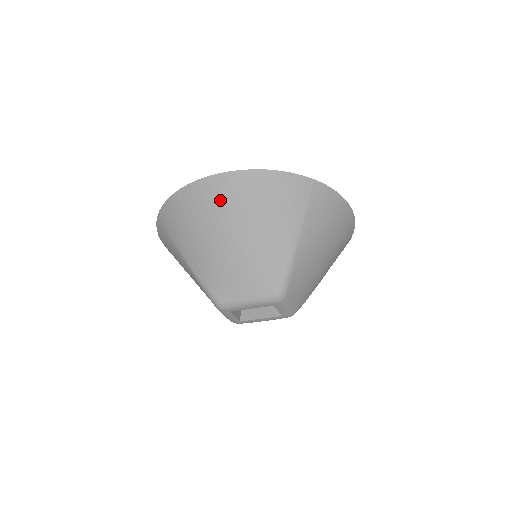
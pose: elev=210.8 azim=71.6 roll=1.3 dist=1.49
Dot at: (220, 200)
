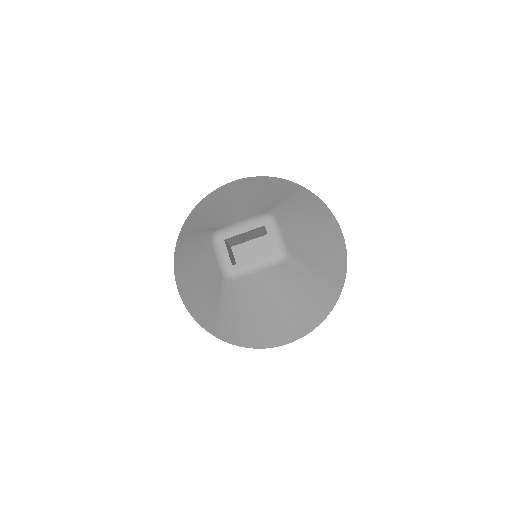
Dot at: (231, 189)
